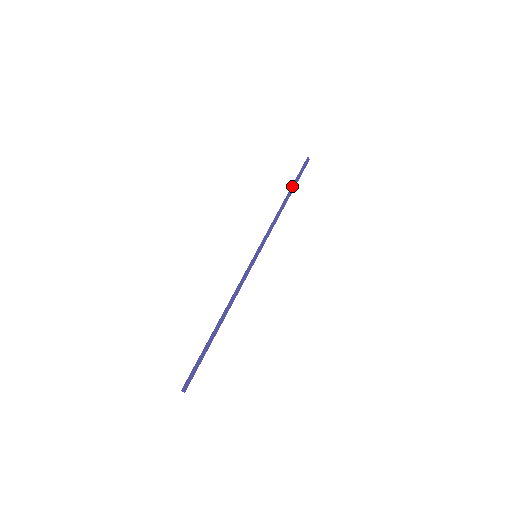
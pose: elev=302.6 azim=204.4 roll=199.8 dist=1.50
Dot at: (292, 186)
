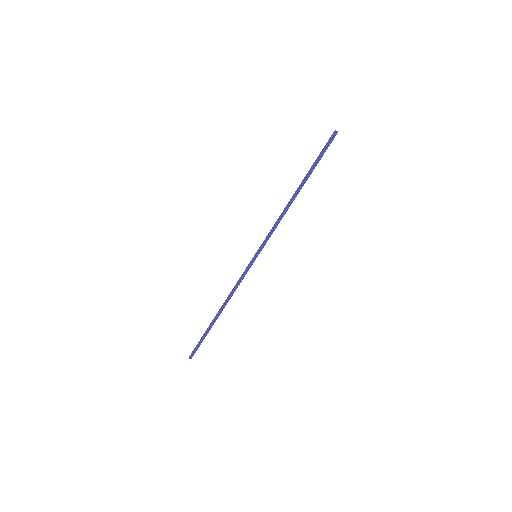
Dot at: (308, 173)
